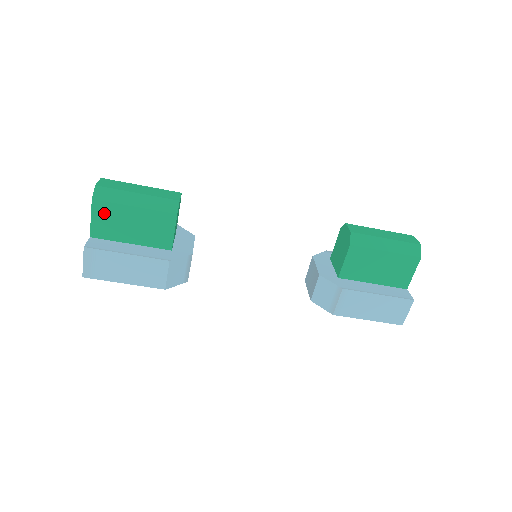
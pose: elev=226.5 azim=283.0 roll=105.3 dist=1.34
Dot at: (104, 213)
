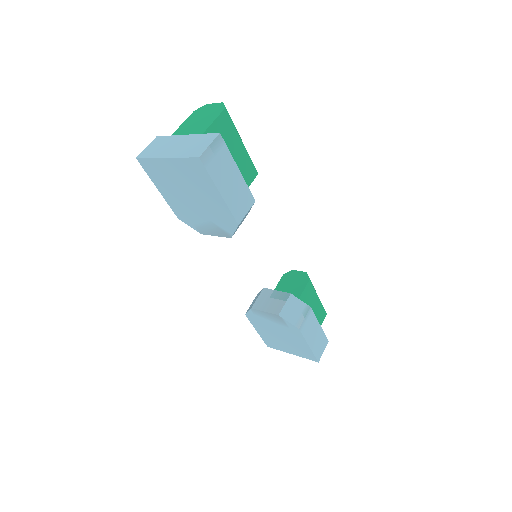
Dot at: (224, 126)
